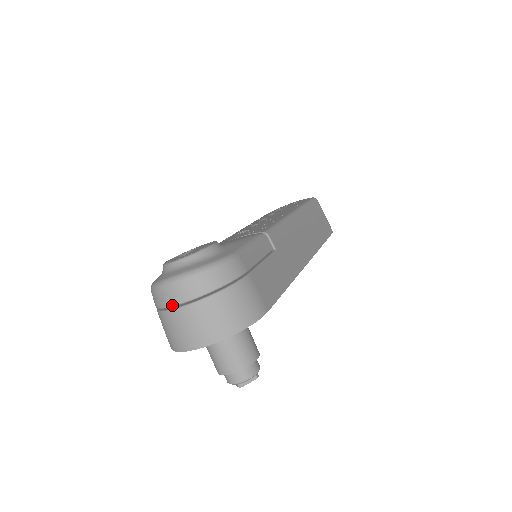
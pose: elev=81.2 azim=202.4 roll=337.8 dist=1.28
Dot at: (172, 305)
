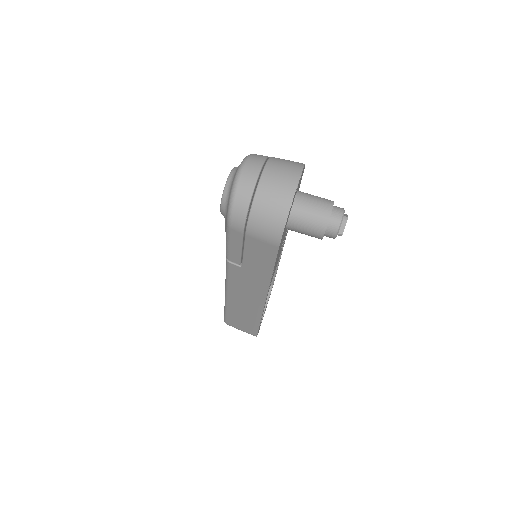
Dot at: (257, 176)
